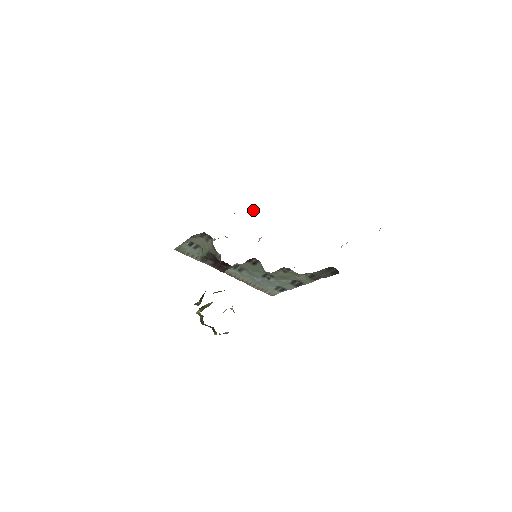
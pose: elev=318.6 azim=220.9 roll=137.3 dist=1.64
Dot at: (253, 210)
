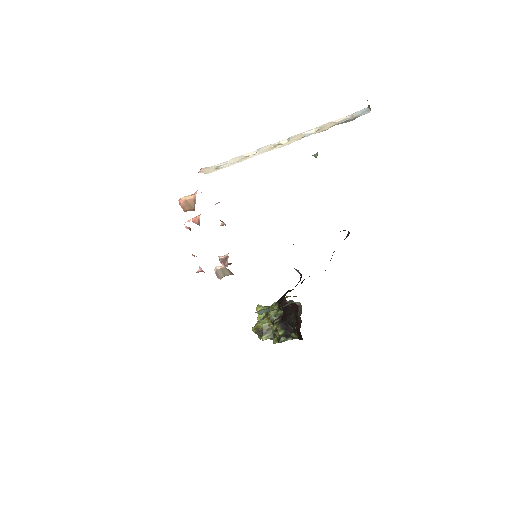
Dot at: (191, 207)
